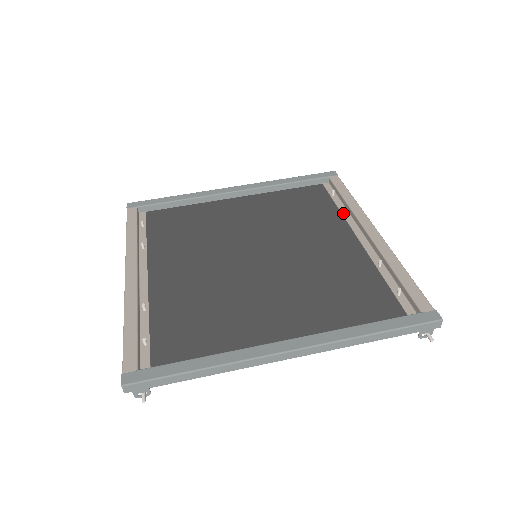
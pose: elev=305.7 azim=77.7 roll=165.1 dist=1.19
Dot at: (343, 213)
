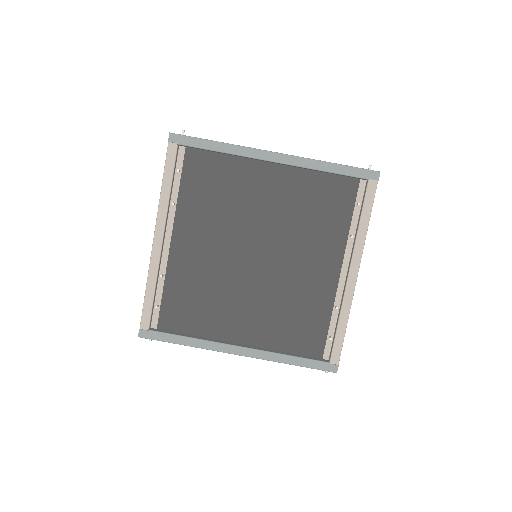
Dot at: (350, 235)
